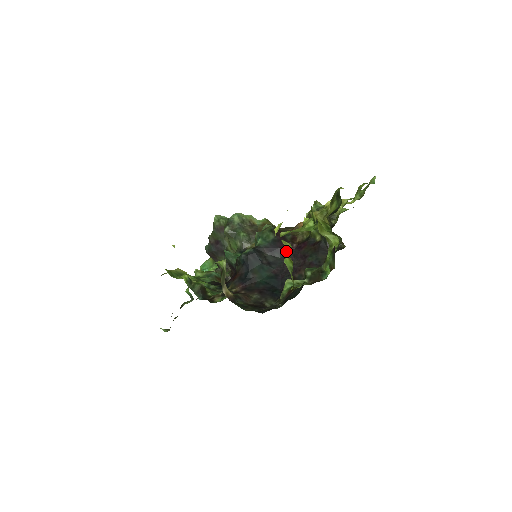
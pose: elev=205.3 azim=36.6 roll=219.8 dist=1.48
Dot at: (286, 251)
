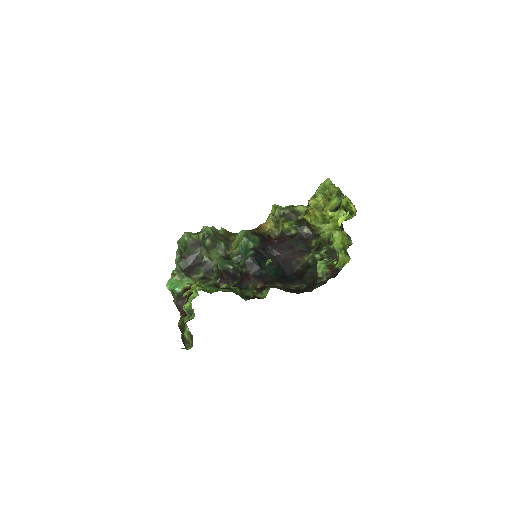
Dot at: (335, 237)
